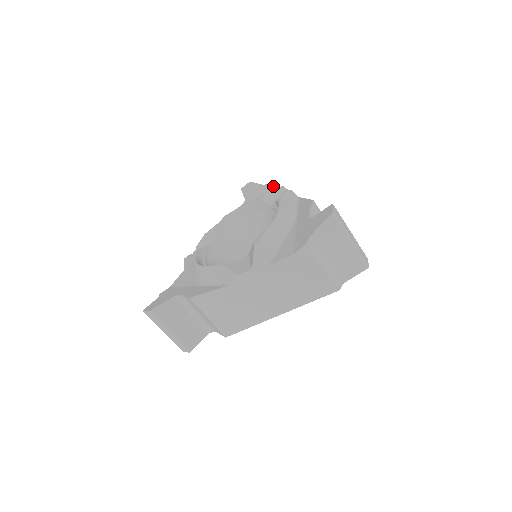
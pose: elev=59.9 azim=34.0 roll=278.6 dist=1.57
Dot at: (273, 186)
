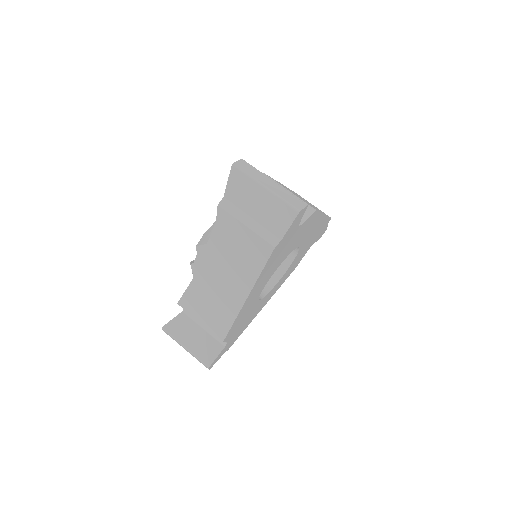
Dot at: occluded
